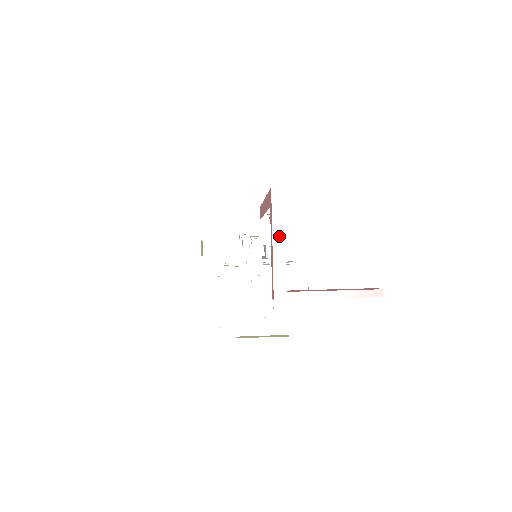
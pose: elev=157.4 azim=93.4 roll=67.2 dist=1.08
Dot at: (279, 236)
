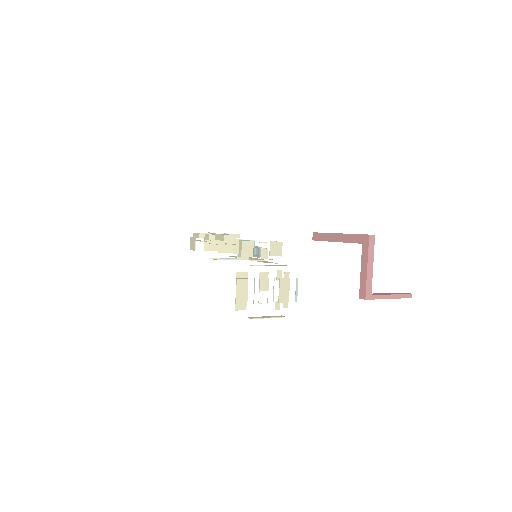
Dot at: (371, 263)
